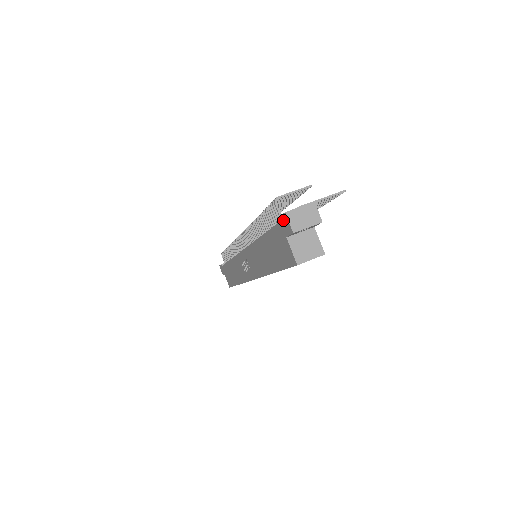
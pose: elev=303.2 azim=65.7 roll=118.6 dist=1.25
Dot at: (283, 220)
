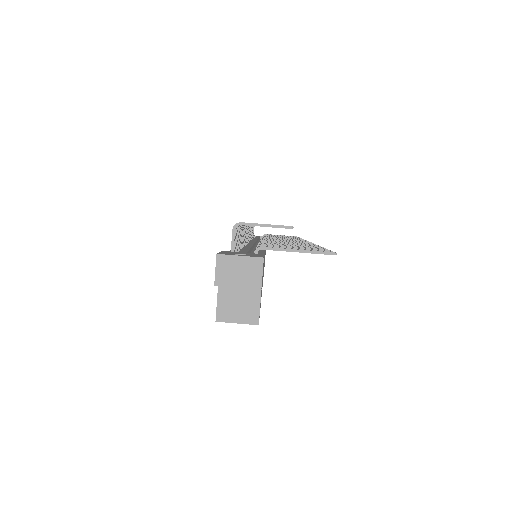
Dot at: occluded
